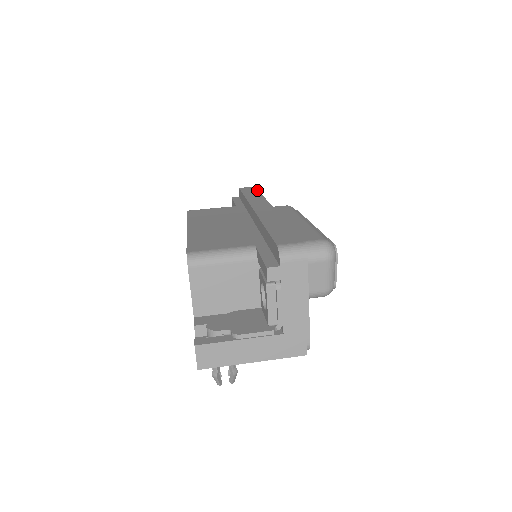
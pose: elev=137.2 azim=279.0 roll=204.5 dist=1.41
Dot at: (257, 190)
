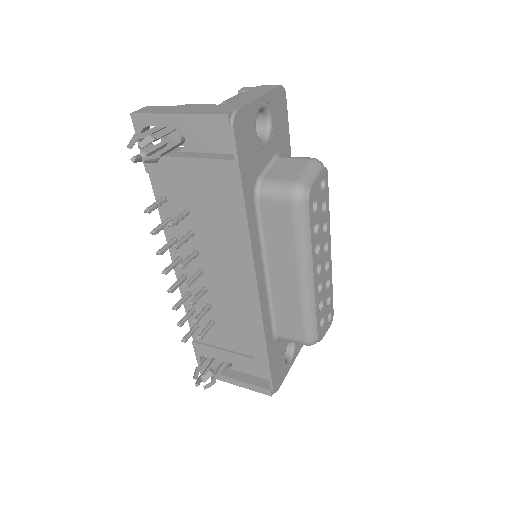
Dot at: occluded
